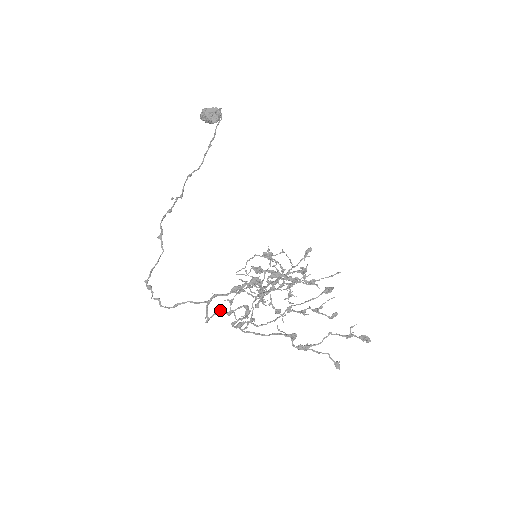
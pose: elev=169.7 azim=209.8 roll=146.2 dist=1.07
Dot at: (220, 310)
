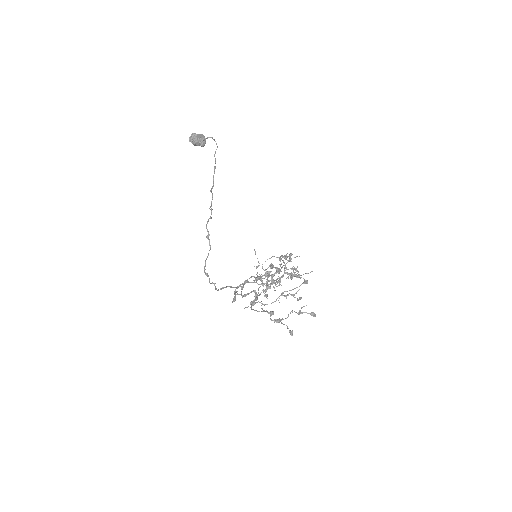
Dot at: occluded
